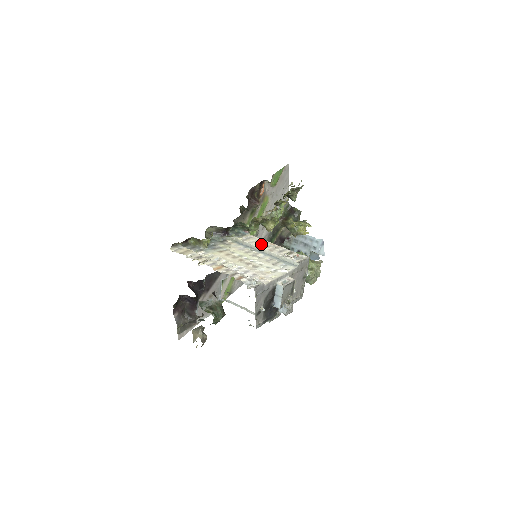
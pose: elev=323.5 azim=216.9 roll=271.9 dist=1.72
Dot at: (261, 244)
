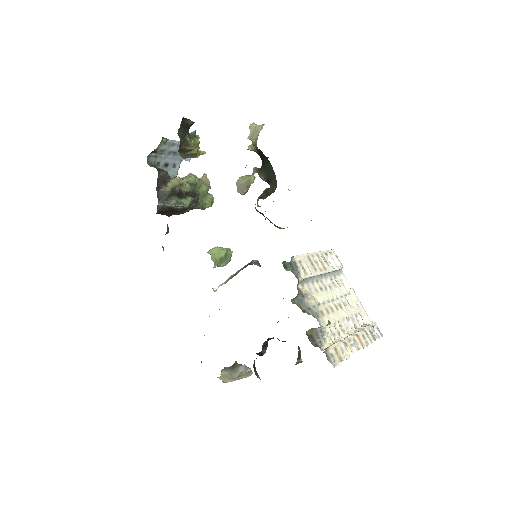
Dot at: (315, 266)
